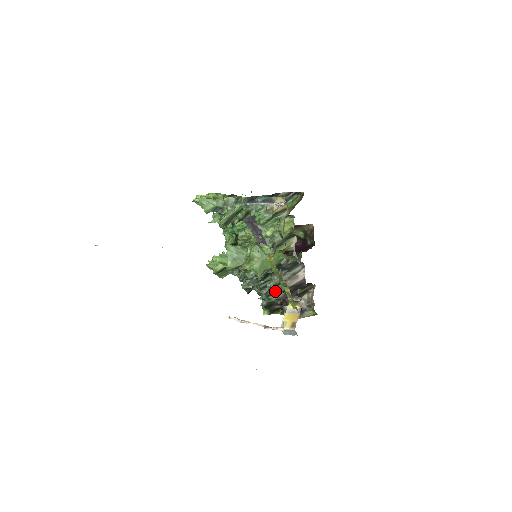
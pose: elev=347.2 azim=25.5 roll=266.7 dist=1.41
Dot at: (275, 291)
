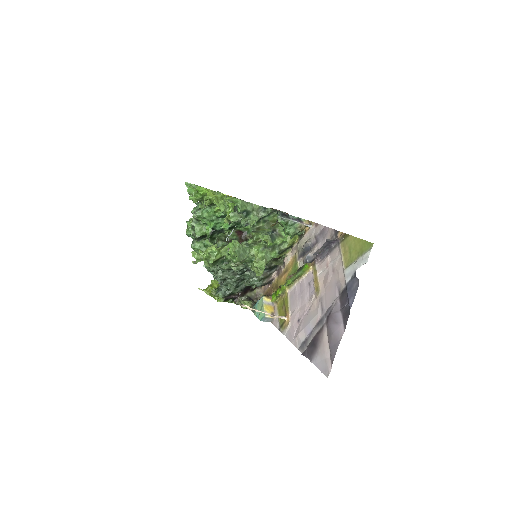
Dot at: (251, 285)
